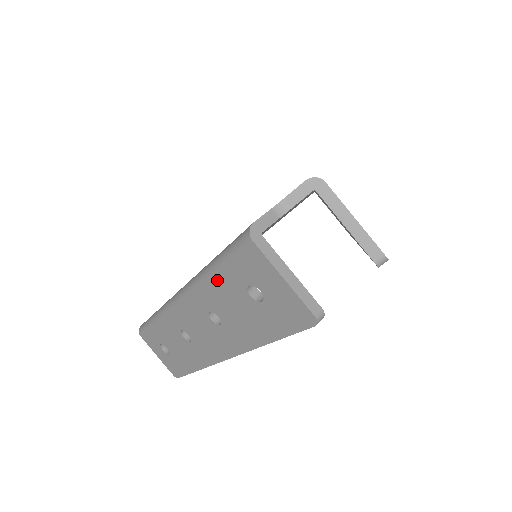
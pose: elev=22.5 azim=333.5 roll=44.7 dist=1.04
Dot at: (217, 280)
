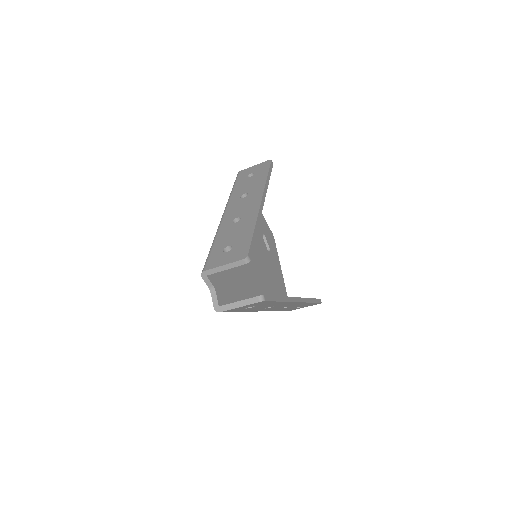
Dot at: (244, 311)
